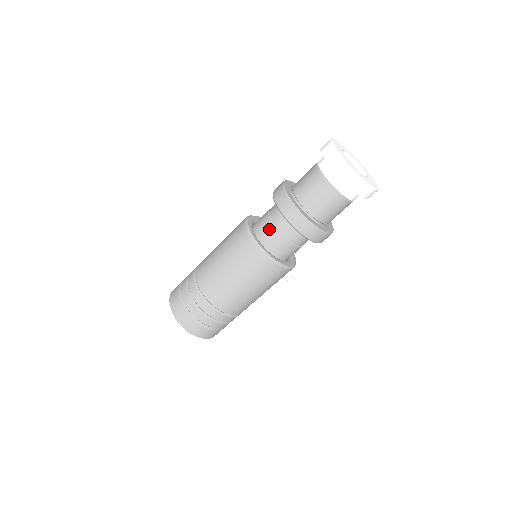
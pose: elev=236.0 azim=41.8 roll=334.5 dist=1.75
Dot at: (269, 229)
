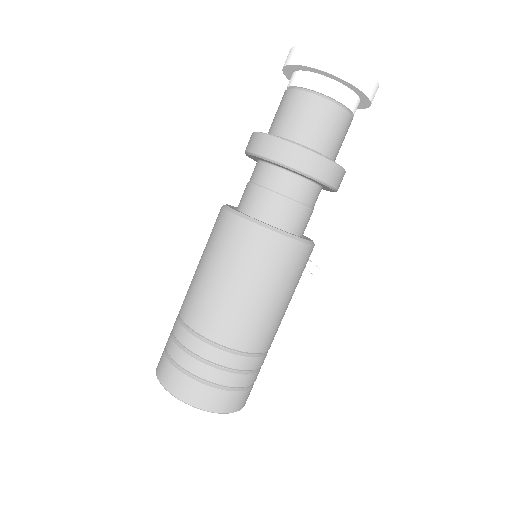
Dot at: (260, 196)
